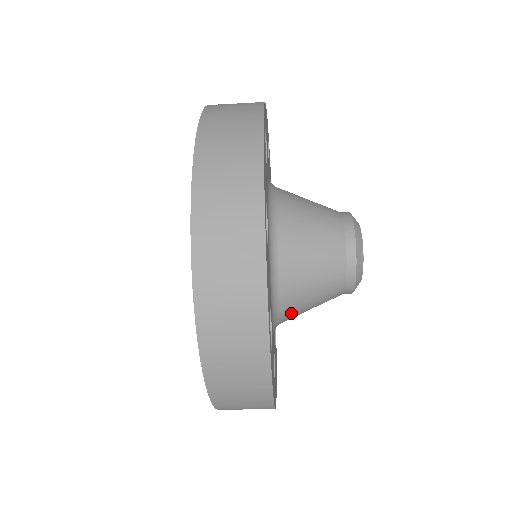
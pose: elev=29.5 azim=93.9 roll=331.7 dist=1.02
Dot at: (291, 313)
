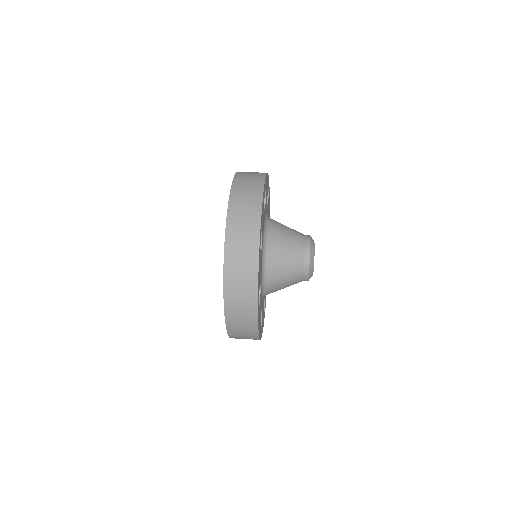
Dot at: (272, 289)
